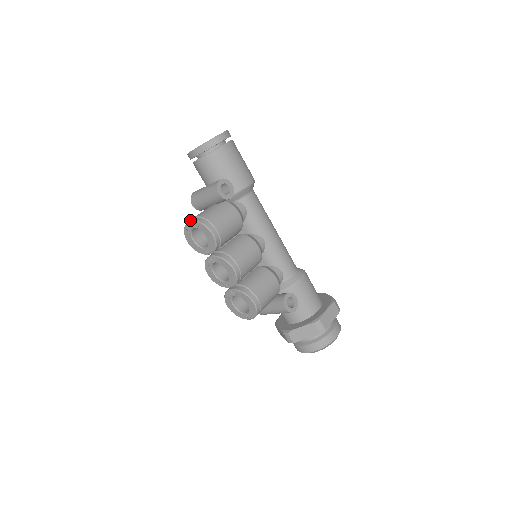
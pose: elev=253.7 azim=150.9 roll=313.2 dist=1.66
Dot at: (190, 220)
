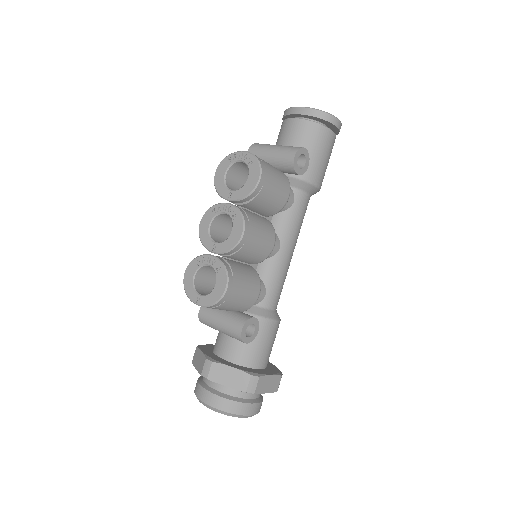
Dot at: (246, 151)
